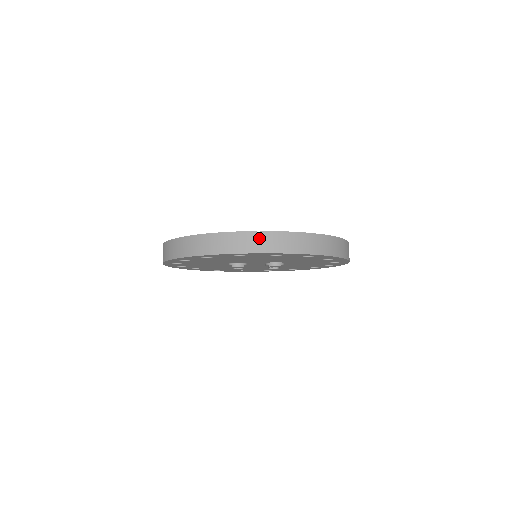
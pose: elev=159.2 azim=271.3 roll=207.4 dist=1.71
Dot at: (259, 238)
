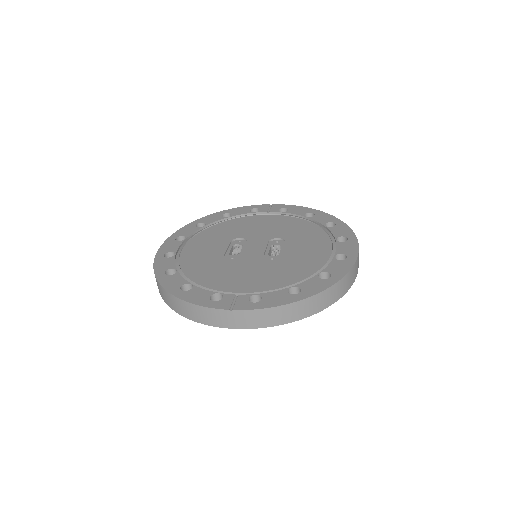
Dot at: (233, 316)
